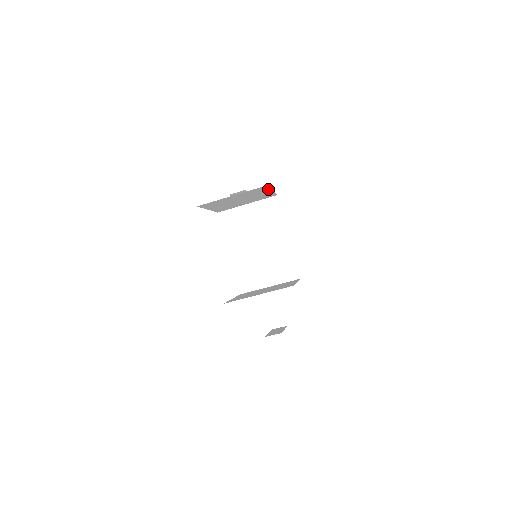
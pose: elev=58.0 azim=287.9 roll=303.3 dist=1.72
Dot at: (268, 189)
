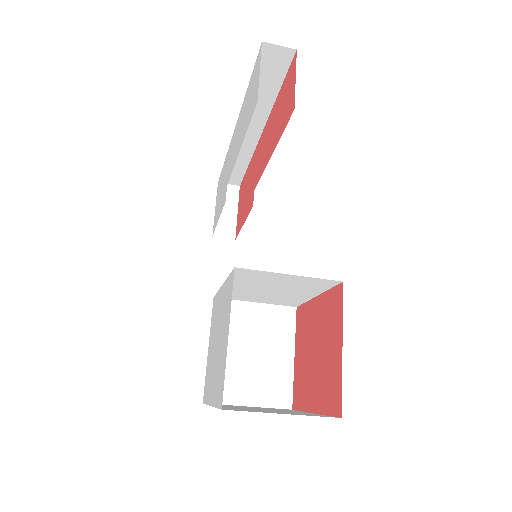
Dot at: occluded
